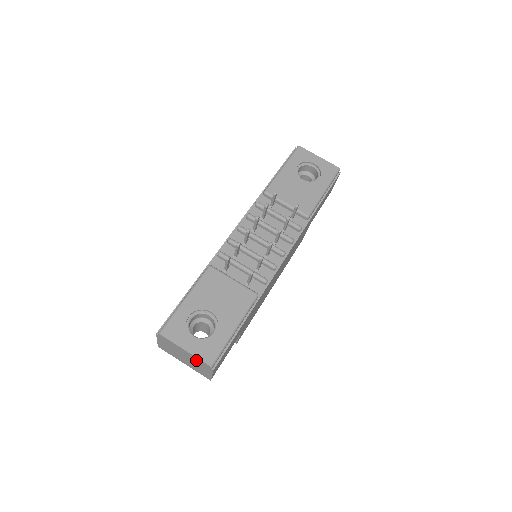
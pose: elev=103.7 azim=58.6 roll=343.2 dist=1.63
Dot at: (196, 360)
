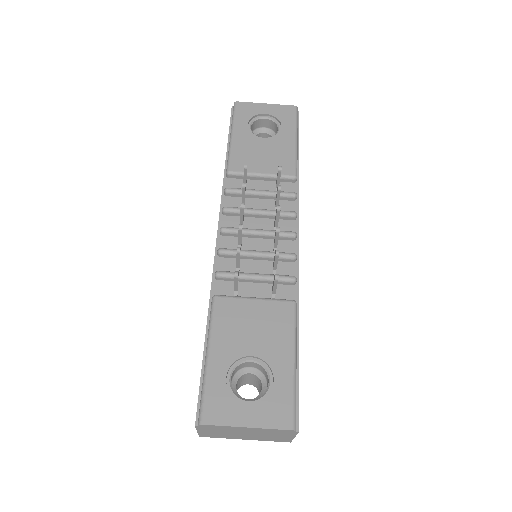
Dot at: (267, 431)
